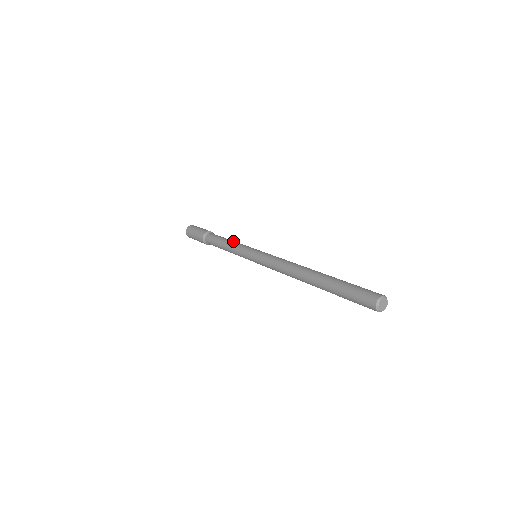
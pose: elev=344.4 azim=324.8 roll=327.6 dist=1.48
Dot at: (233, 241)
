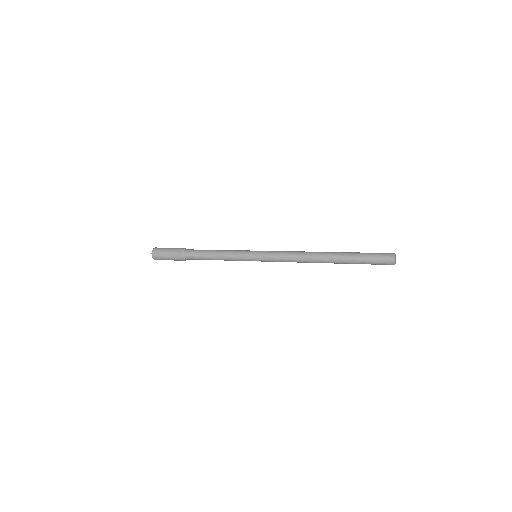
Dot at: (222, 251)
